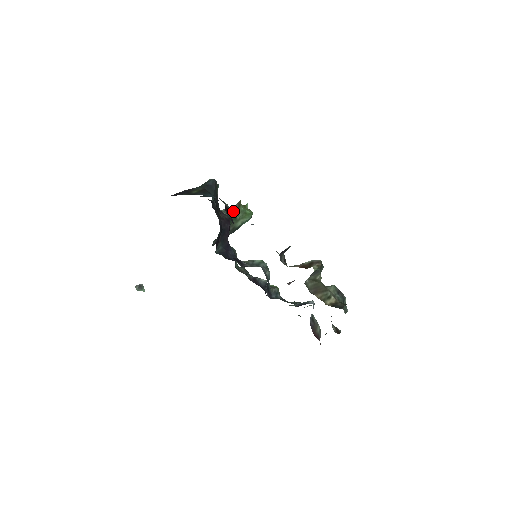
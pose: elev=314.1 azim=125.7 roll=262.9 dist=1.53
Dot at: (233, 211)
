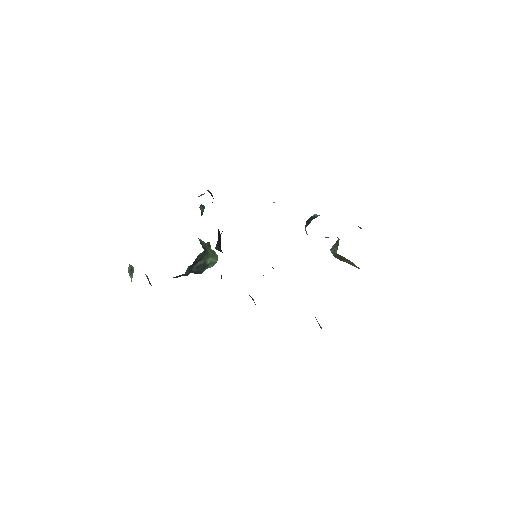
Dot at: occluded
